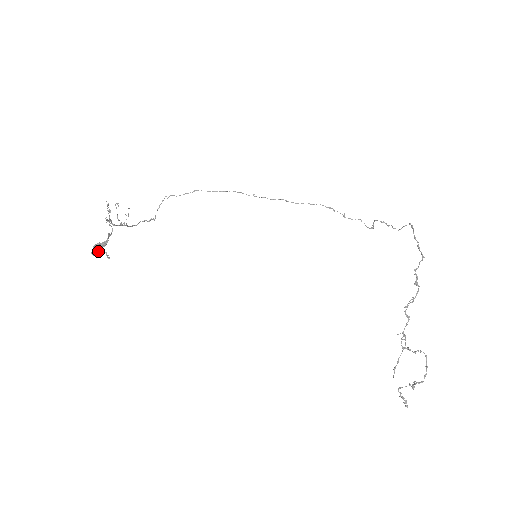
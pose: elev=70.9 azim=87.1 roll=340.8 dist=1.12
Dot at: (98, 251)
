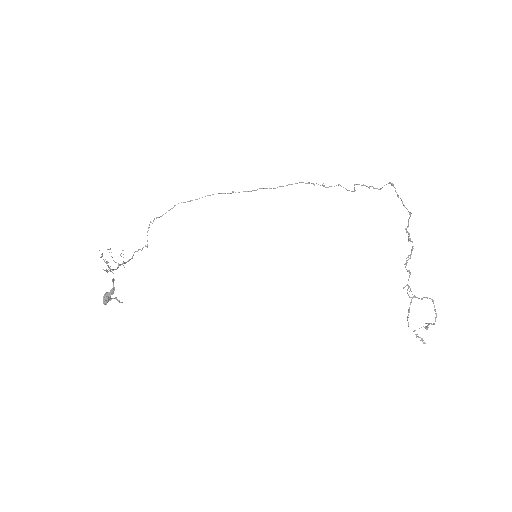
Dot at: (109, 300)
